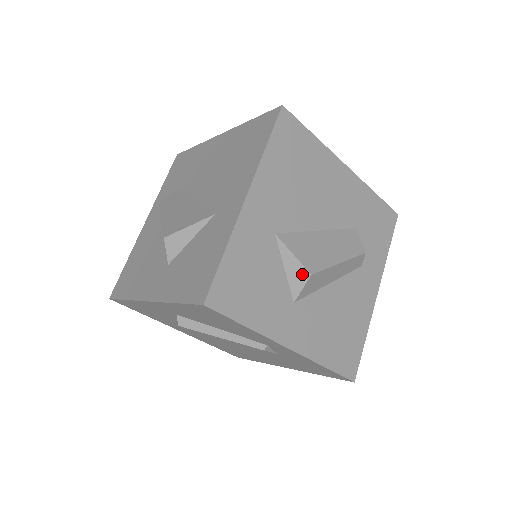
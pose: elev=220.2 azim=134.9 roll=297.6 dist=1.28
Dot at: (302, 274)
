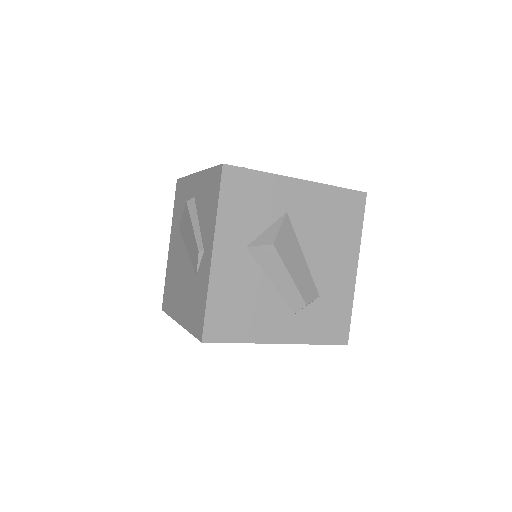
Dot at: (270, 239)
